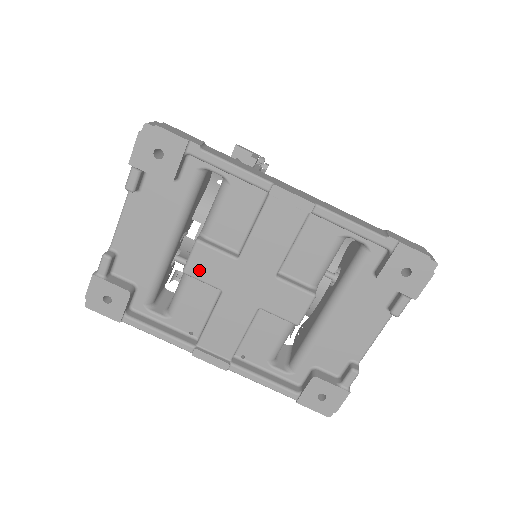
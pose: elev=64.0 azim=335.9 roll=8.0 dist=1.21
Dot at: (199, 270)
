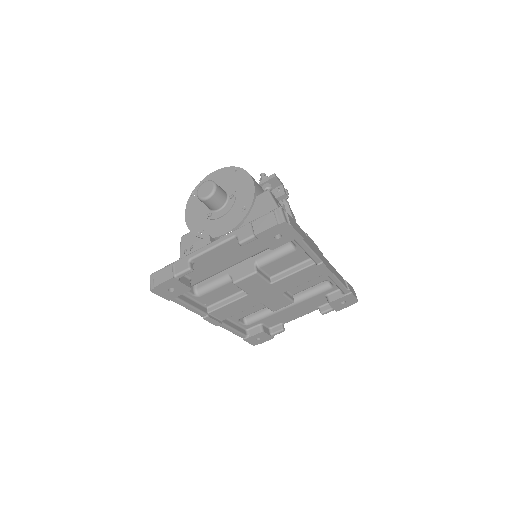
Dot at: (244, 284)
